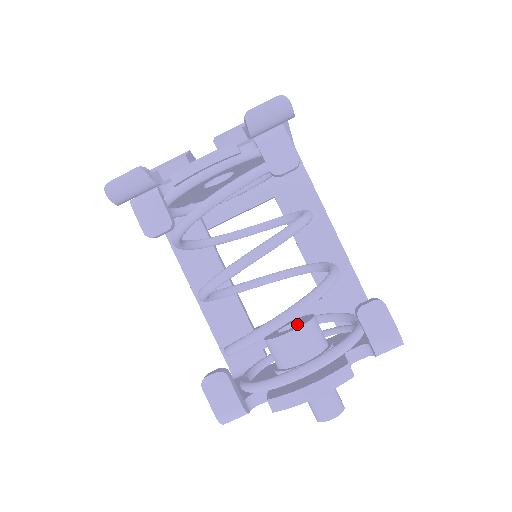
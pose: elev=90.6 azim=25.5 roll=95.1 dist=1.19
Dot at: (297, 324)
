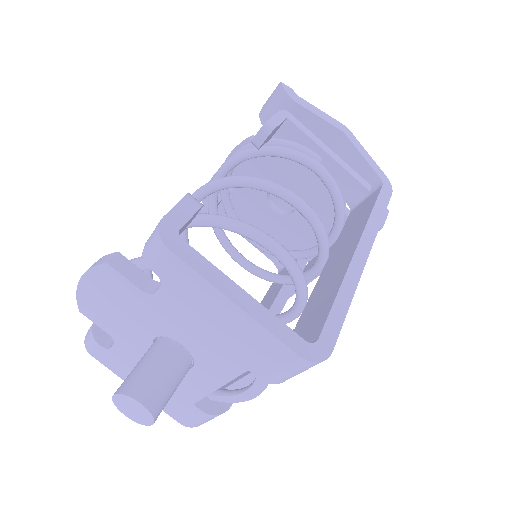
Dot at: occluded
